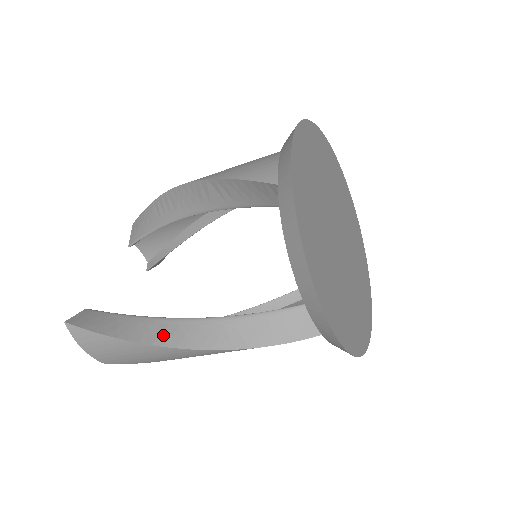
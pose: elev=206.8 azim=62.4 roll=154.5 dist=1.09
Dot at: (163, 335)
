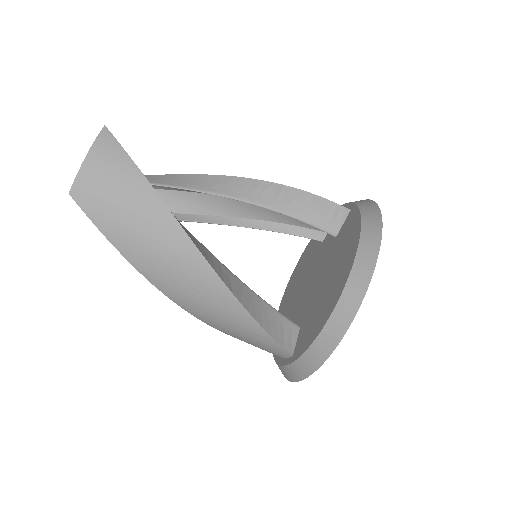
Dot at: occluded
